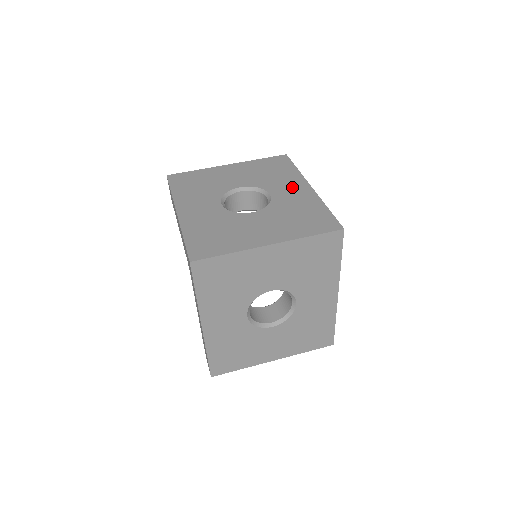
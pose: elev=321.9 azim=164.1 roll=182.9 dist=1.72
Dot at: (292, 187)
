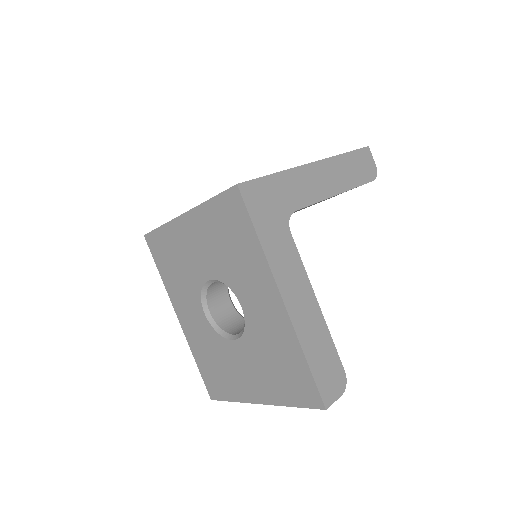
Dot at: occluded
